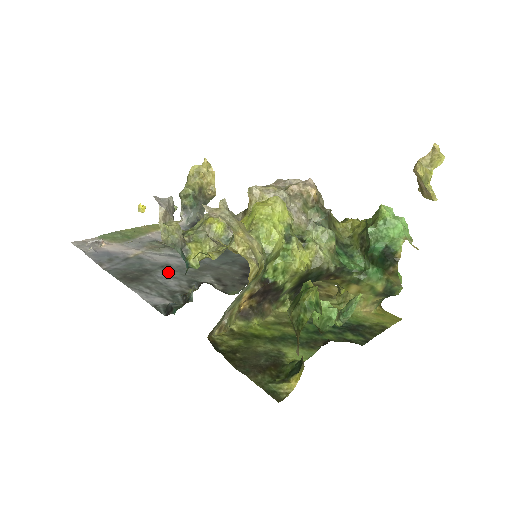
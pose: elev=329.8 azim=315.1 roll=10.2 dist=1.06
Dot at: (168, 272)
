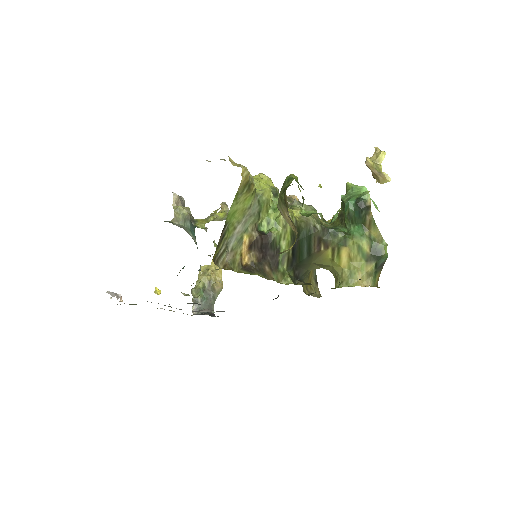
Dot at: occluded
